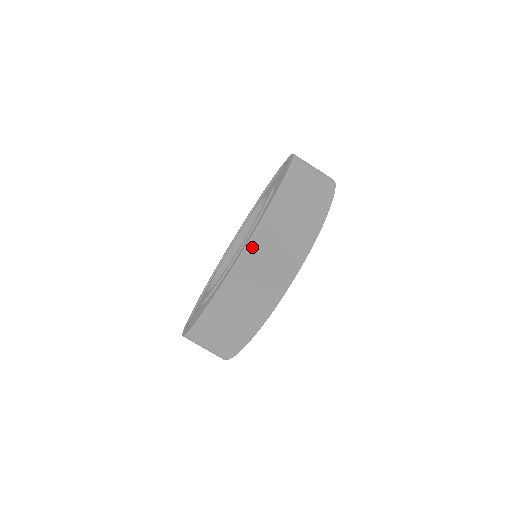
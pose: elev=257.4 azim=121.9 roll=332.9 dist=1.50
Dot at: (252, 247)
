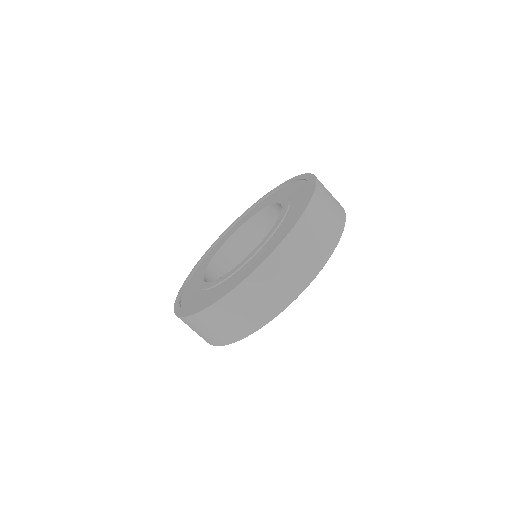
Dot at: (217, 307)
